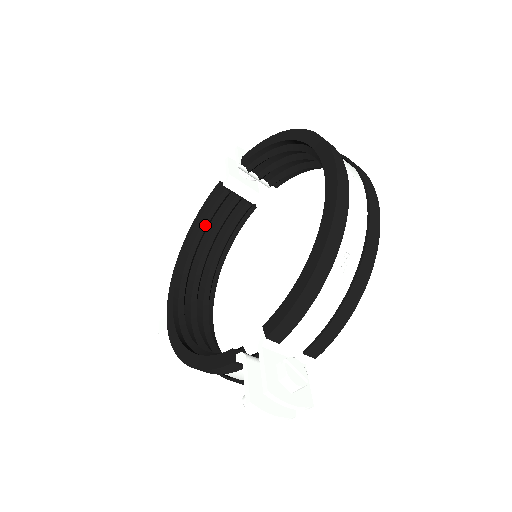
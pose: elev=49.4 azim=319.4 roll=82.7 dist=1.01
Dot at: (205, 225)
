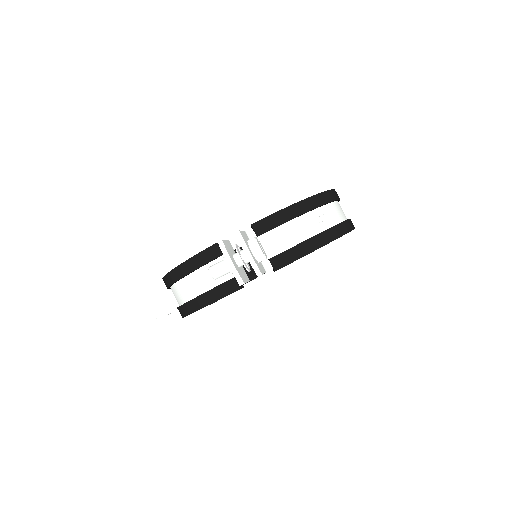
Dot at: occluded
